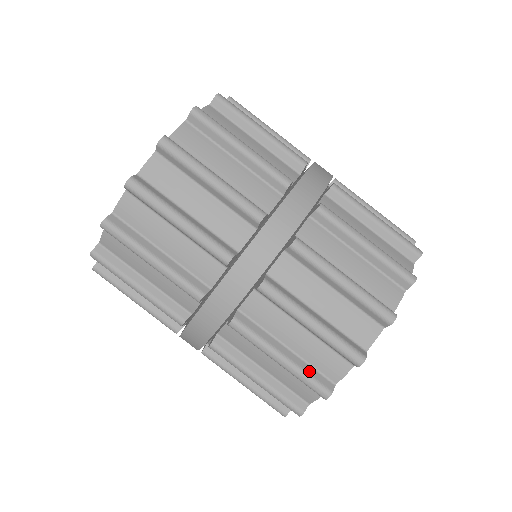
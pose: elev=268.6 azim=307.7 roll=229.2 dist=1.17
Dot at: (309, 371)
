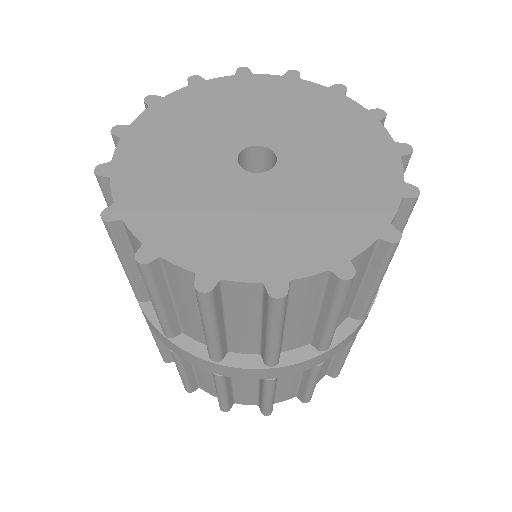
Dot at: occluded
